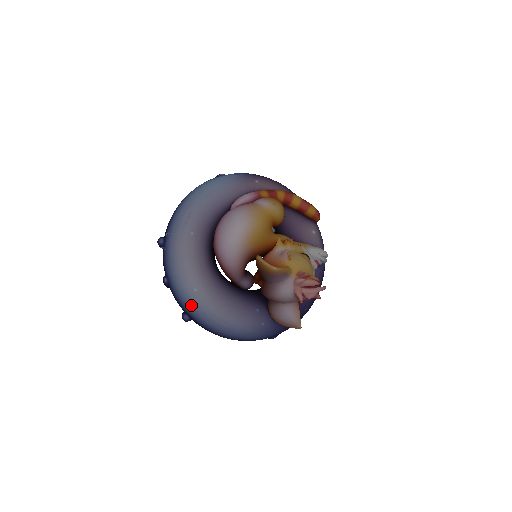
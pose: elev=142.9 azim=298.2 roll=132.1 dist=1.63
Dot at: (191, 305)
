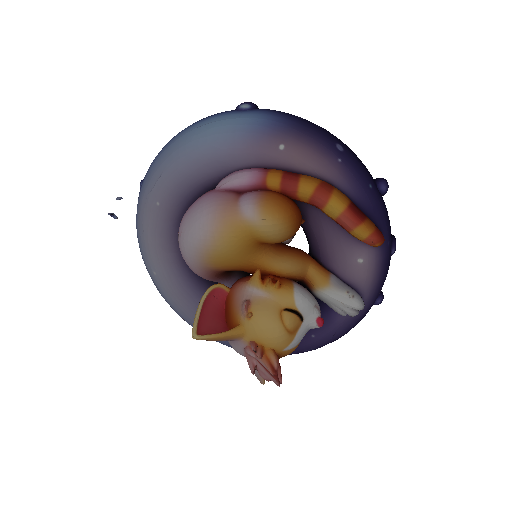
Dot at: (154, 283)
